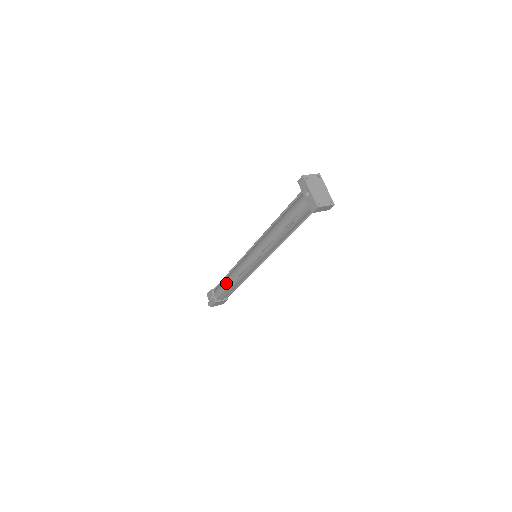
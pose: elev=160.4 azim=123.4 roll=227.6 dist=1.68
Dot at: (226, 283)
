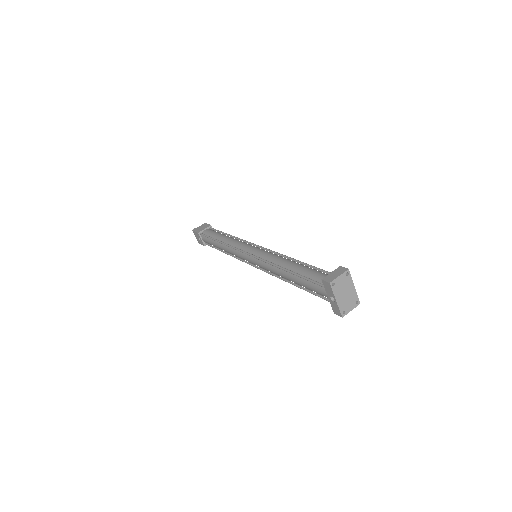
Dot at: (218, 247)
